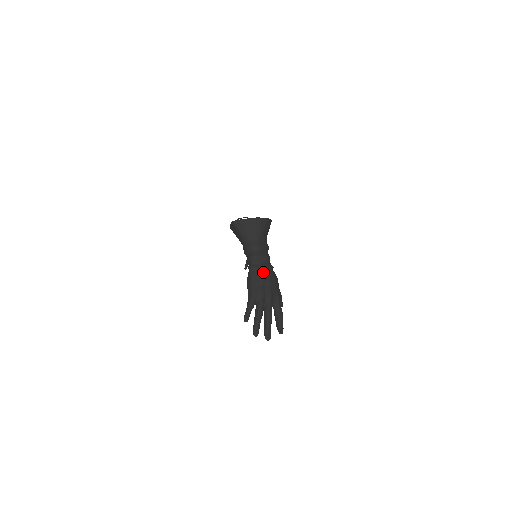
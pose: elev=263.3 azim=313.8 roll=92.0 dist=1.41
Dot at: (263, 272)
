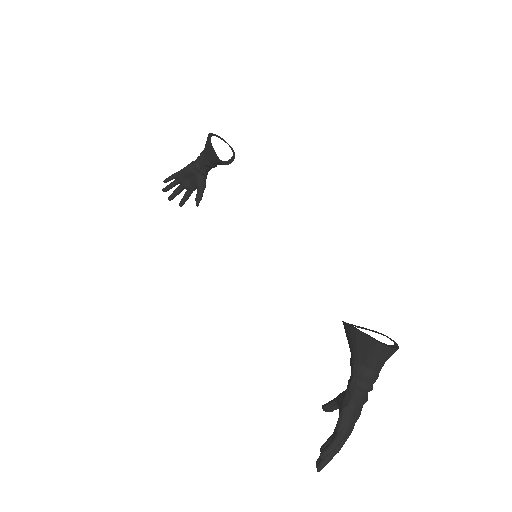
Dot at: occluded
